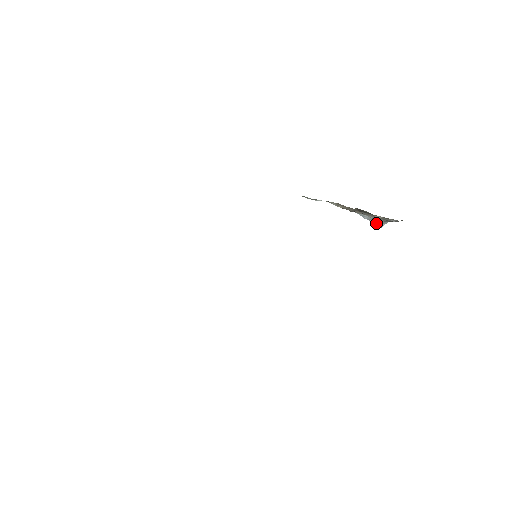
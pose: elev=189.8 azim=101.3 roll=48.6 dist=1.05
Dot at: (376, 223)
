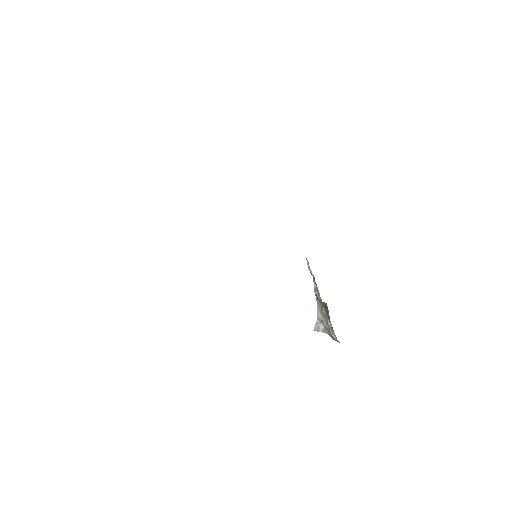
Dot at: (319, 325)
